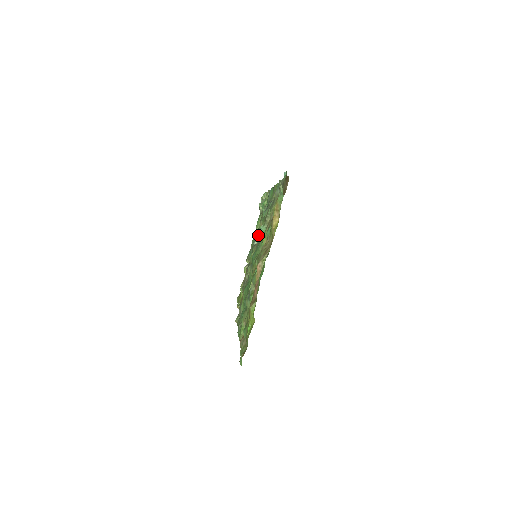
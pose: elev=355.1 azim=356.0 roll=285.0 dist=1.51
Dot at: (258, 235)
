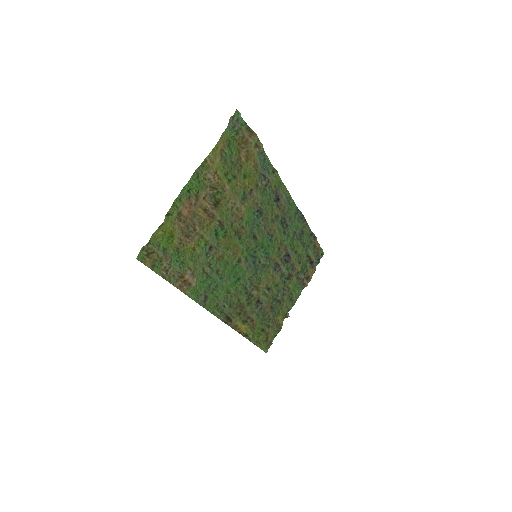
Dot at: (280, 257)
